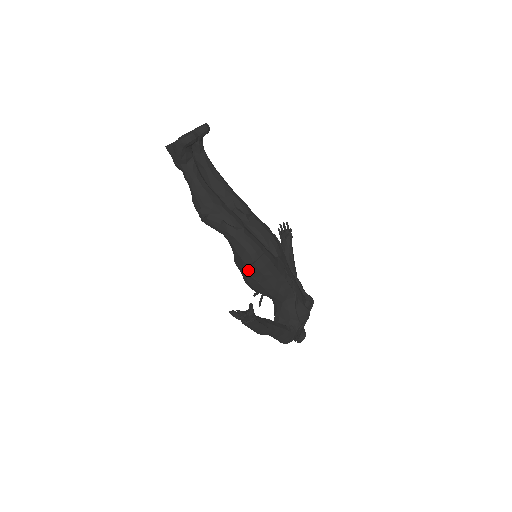
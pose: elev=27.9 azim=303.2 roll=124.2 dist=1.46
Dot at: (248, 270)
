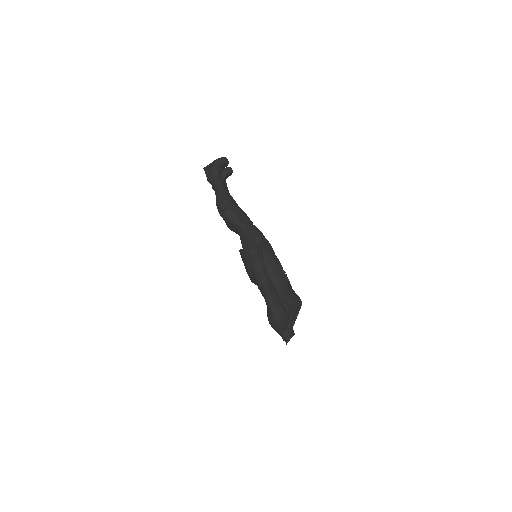
Dot at: occluded
